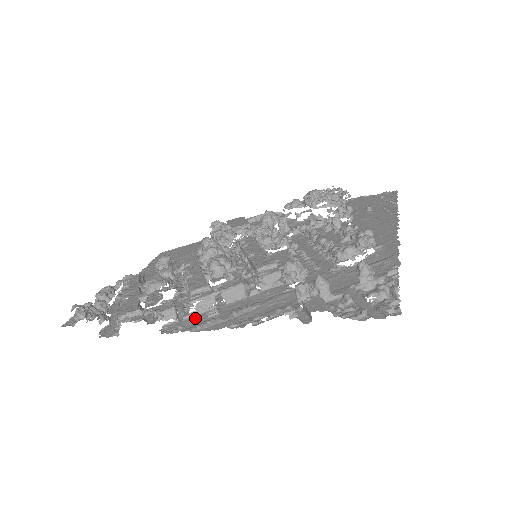
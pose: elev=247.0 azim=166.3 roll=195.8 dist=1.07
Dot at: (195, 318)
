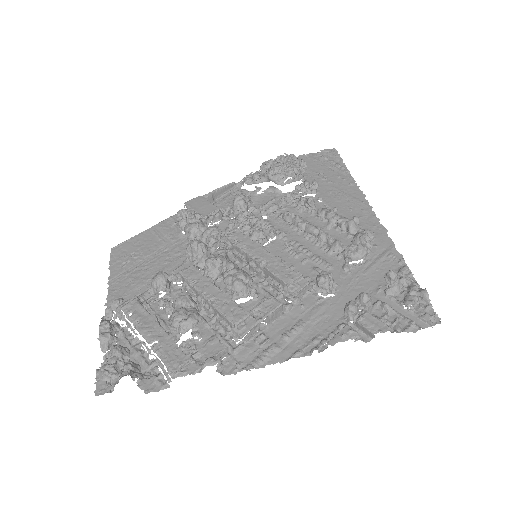
Dot at: (247, 350)
